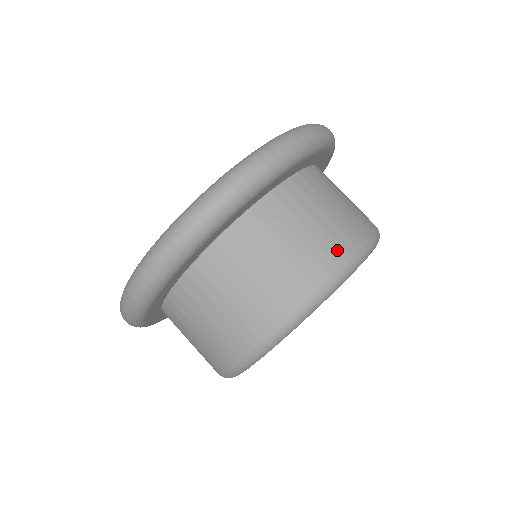
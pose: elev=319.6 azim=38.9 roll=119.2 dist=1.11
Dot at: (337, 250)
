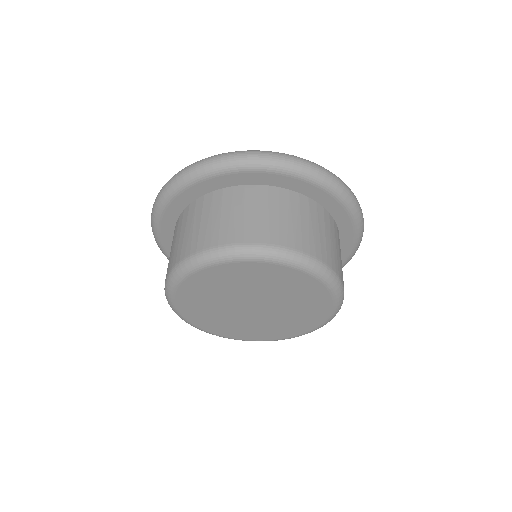
Dot at: (236, 236)
